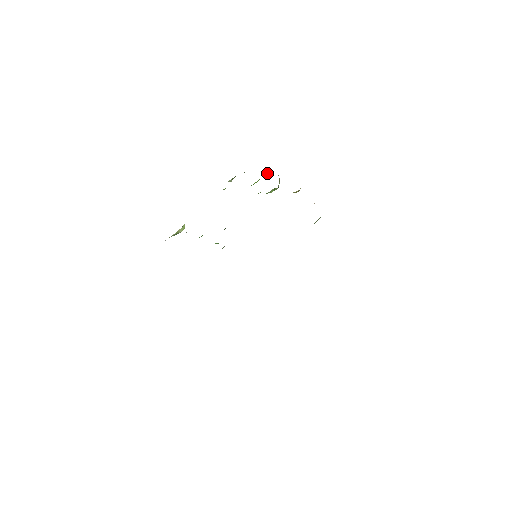
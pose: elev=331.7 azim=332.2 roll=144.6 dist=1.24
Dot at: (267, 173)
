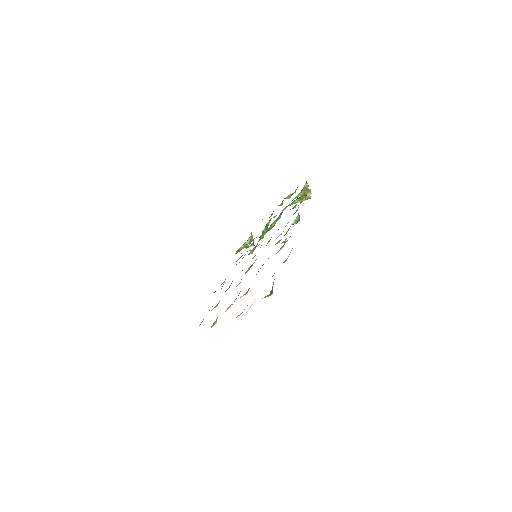
Dot at: (305, 186)
